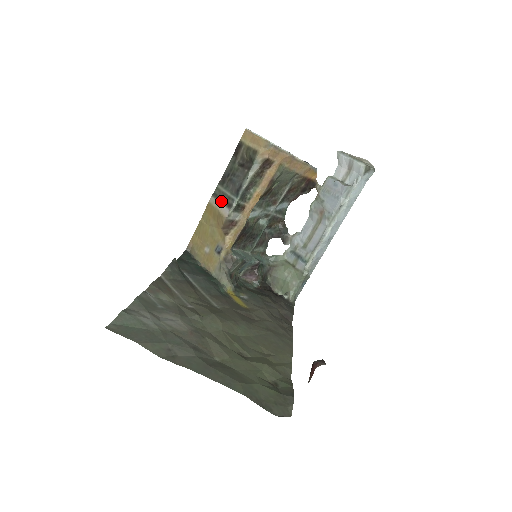
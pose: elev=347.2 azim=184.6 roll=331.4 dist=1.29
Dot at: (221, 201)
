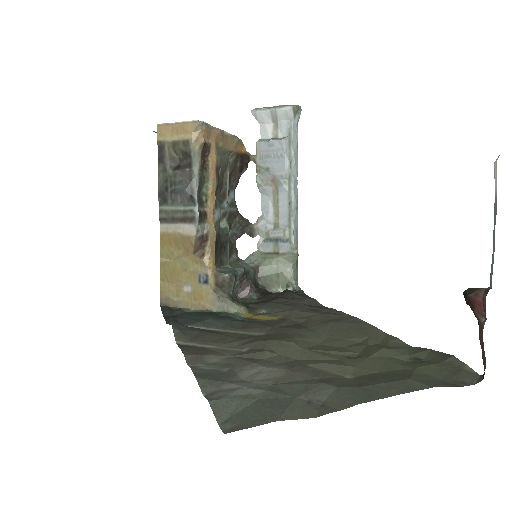
Dot at: (176, 222)
